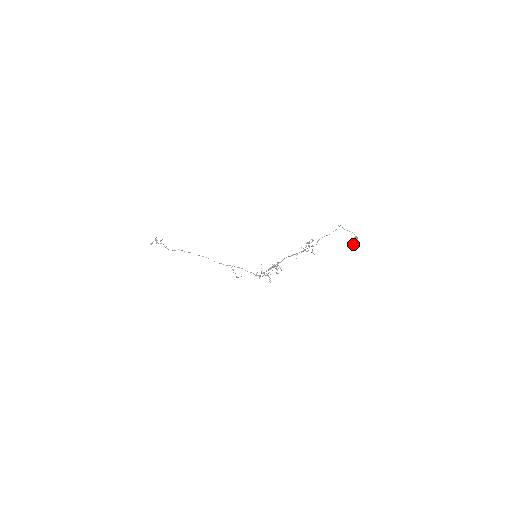
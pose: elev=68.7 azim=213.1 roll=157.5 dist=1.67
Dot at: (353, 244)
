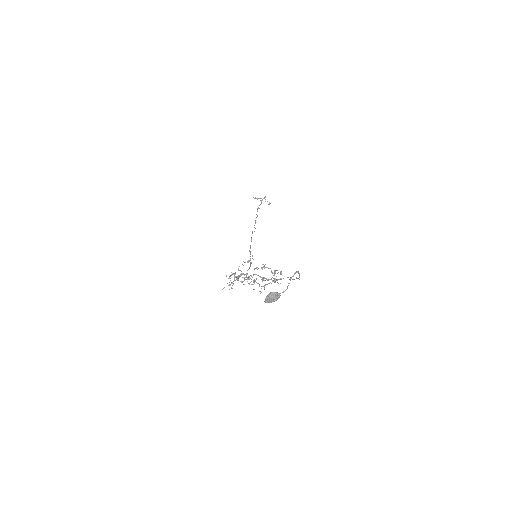
Dot at: (265, 299)
